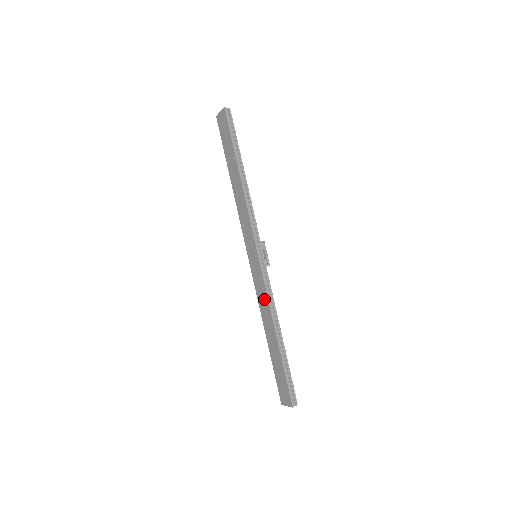
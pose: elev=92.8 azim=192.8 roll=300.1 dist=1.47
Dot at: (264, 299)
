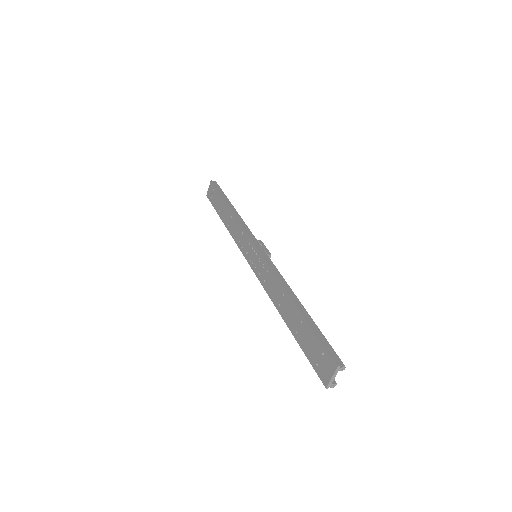
Dot at: (271, 280)
